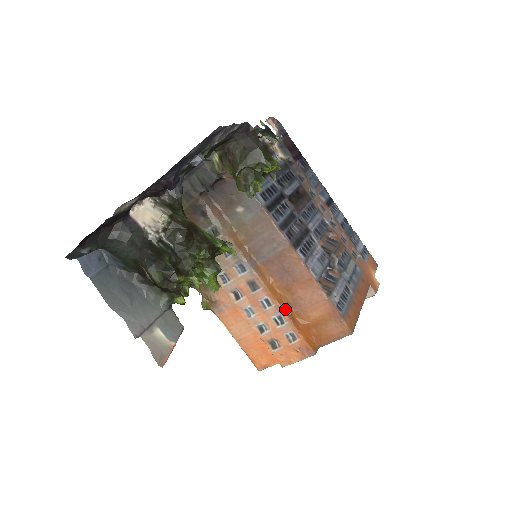
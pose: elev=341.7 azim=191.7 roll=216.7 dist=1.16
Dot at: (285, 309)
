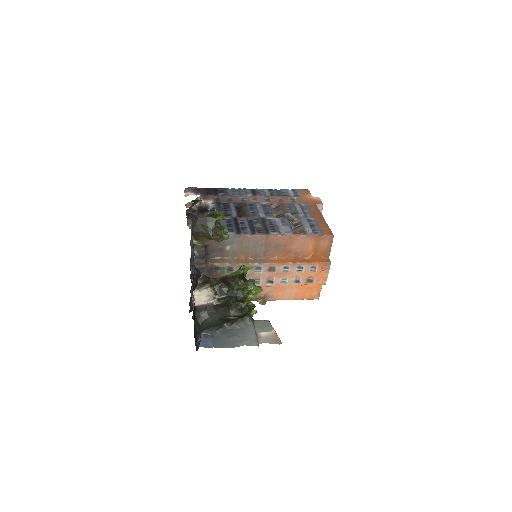
Dot at: (296, 261)
